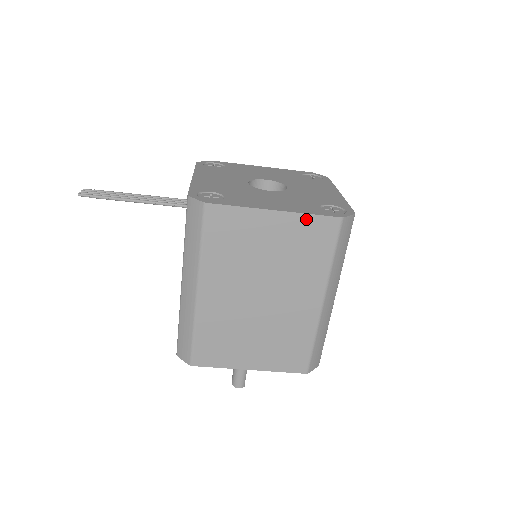
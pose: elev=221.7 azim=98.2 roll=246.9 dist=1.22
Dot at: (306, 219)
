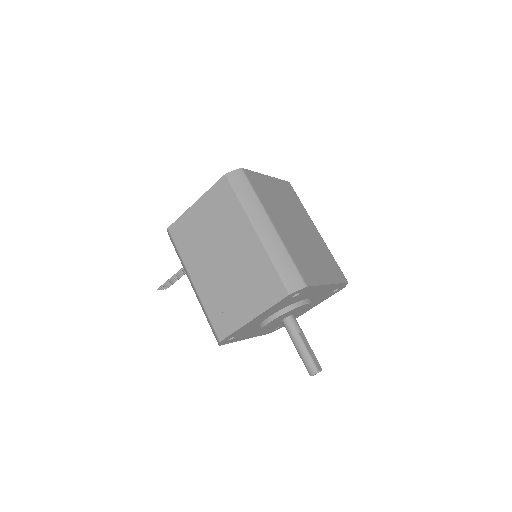
Dot at: (211, 192)
